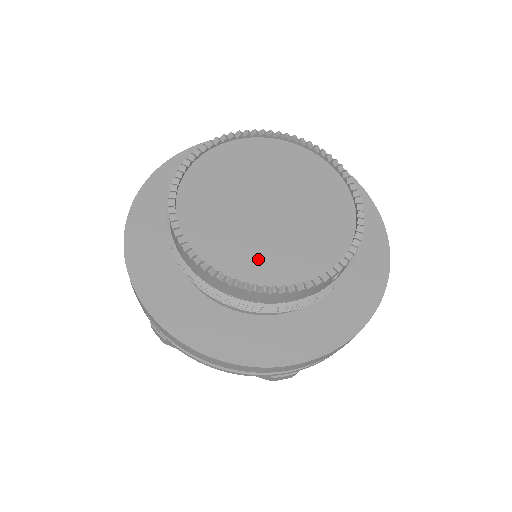
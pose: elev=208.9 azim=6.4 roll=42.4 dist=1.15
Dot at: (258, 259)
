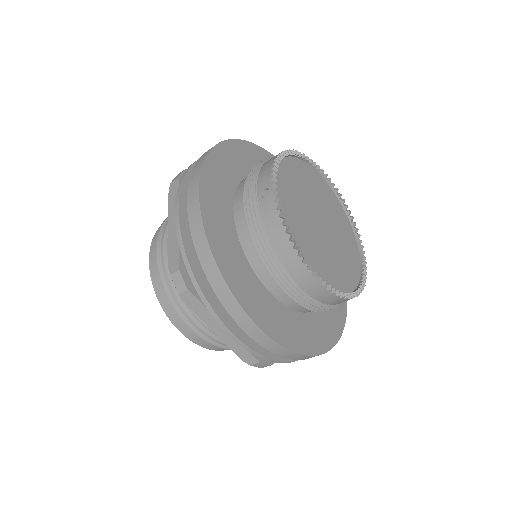
Dot at: (318, 259)
